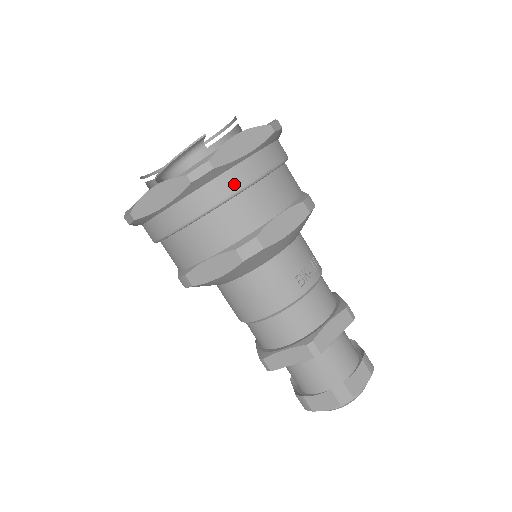
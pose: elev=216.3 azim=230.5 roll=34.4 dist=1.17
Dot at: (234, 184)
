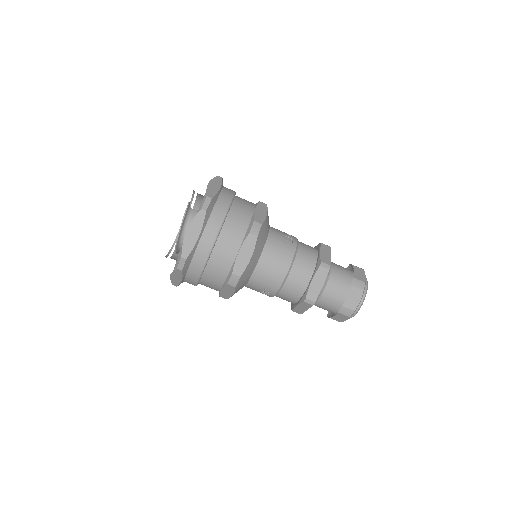
Dot at: (225, 204)
